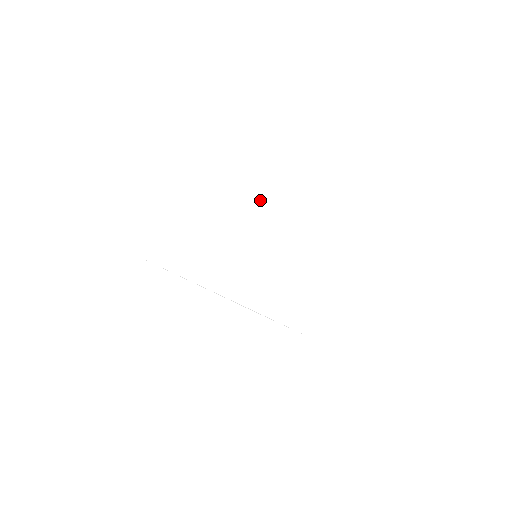
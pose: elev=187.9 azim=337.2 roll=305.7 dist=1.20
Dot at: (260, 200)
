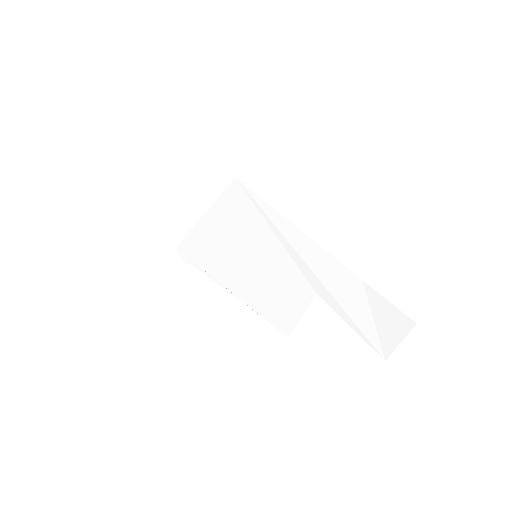
Dot at: (265, 205)
